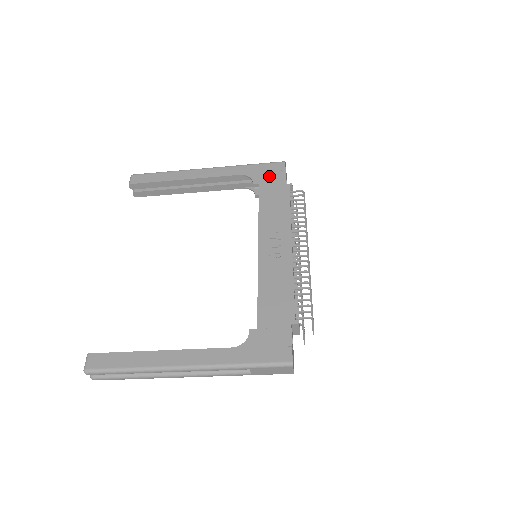
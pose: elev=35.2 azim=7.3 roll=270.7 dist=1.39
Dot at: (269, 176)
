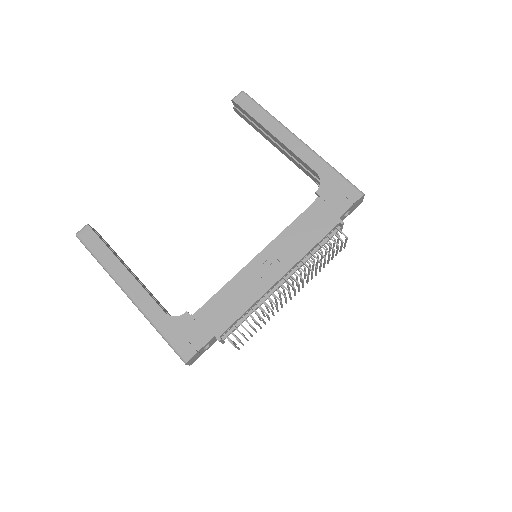
Dot at: (335, 197)
